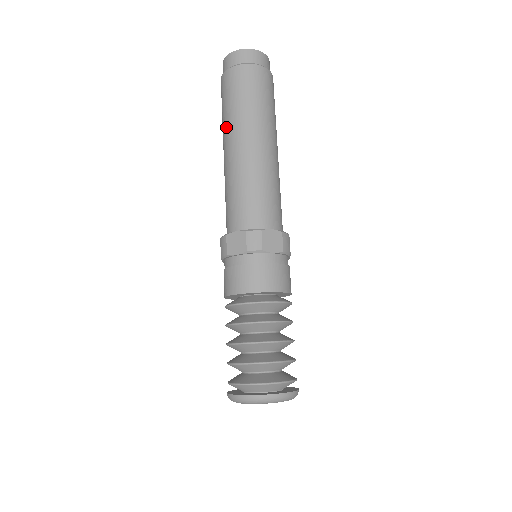
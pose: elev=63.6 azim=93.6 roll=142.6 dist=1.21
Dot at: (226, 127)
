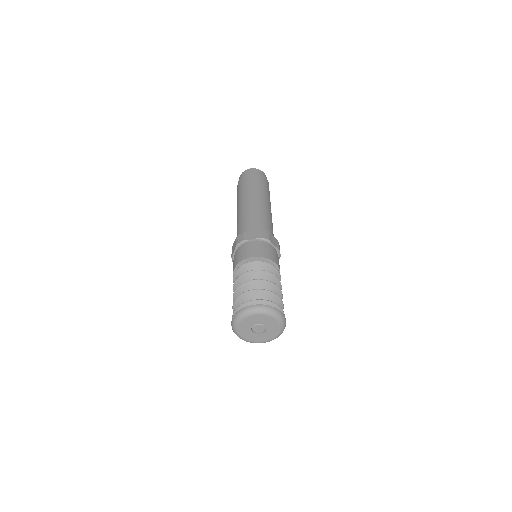
Dot at: (244, 194)
